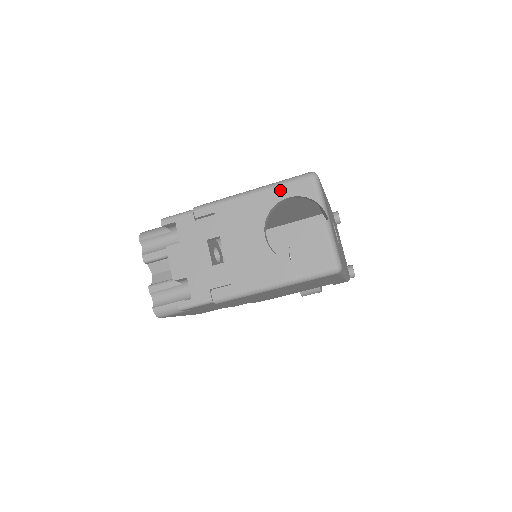
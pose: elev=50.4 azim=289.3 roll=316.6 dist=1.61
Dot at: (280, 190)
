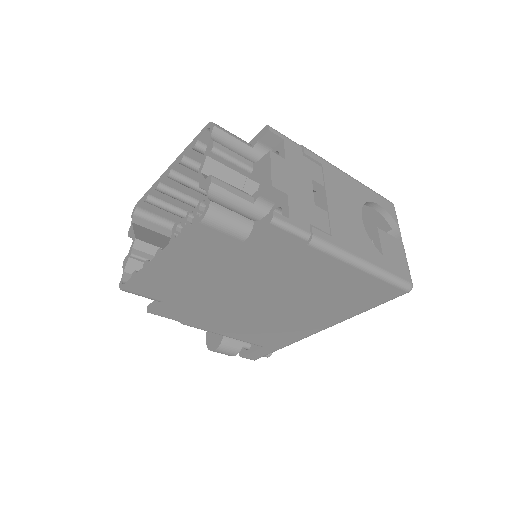
Dot at: (373, 194)
